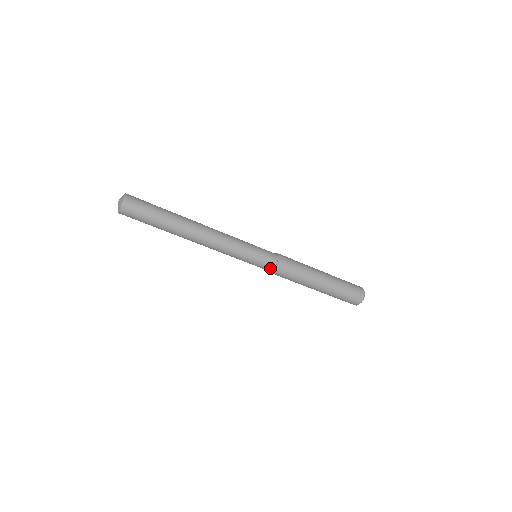
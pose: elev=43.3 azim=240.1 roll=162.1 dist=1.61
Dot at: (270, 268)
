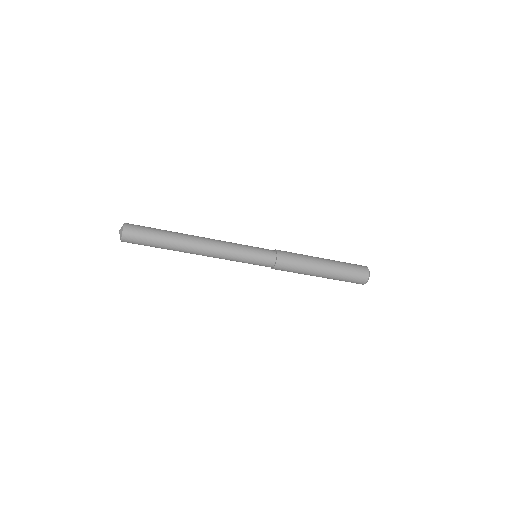
Dot at: occluded
